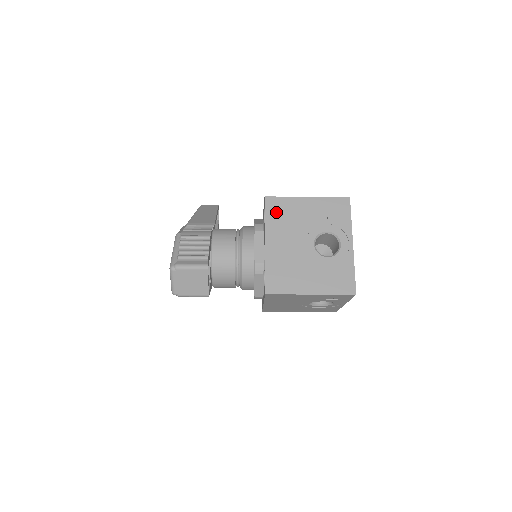
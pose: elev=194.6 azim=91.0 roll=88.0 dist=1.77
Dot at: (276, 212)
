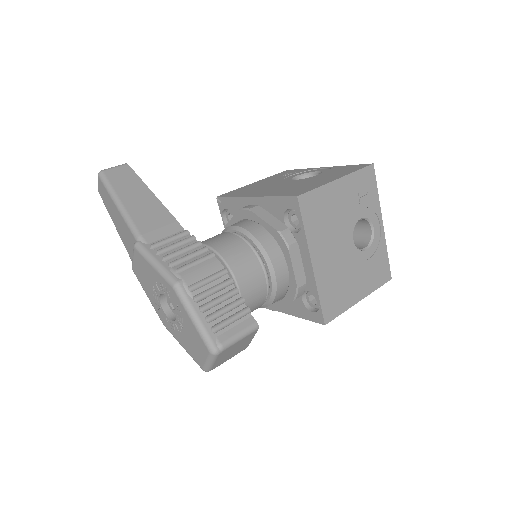
Dot at: (313, 214)
